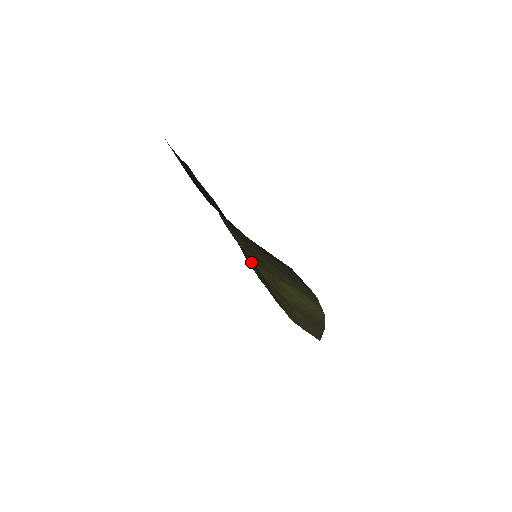
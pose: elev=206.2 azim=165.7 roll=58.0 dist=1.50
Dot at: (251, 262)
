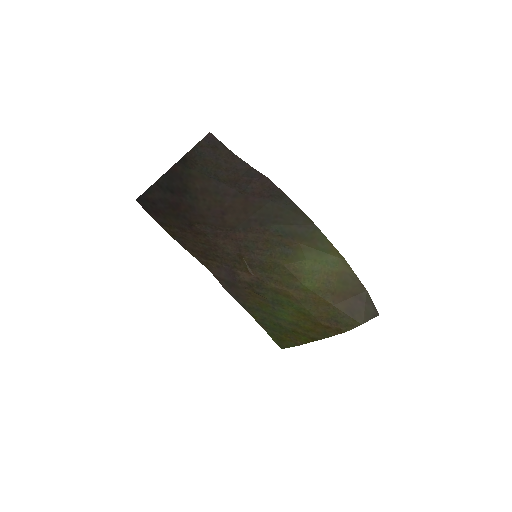
Dot at: (275, 317)
